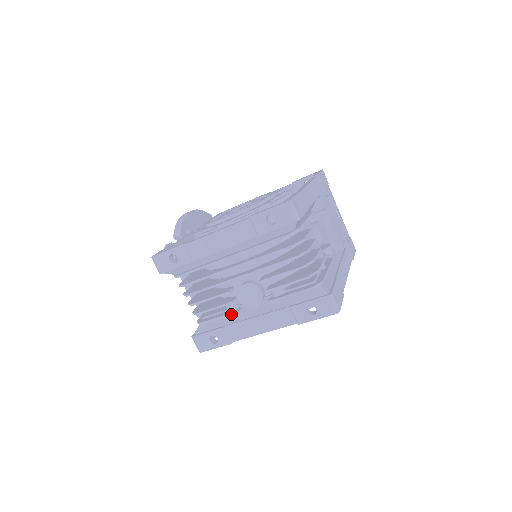
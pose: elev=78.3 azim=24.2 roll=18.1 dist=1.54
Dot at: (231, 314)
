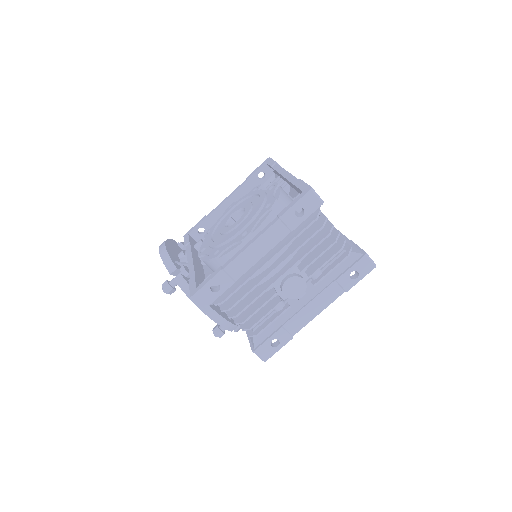
Dot at: (283, 312)
